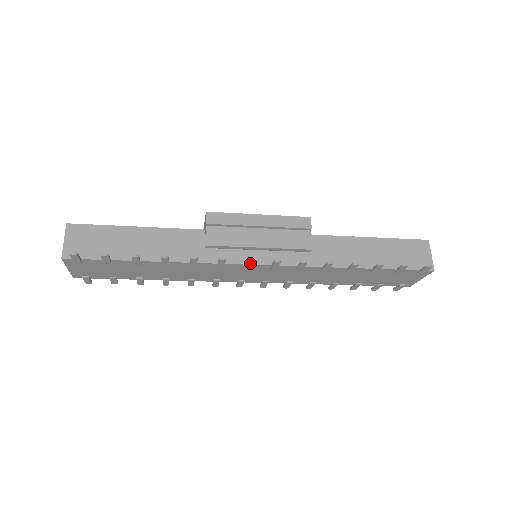
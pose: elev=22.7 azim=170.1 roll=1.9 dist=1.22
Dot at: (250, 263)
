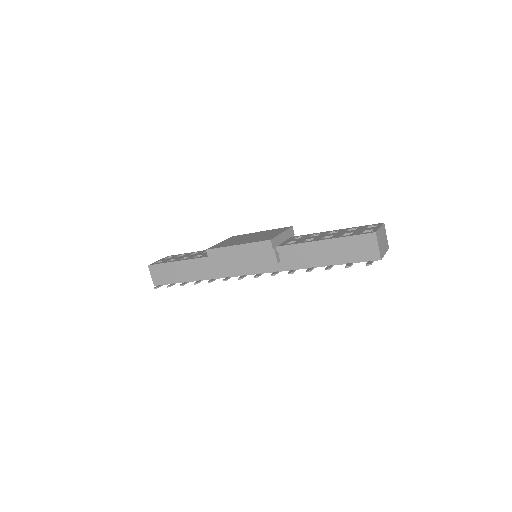
Dot at: (242, 278)
